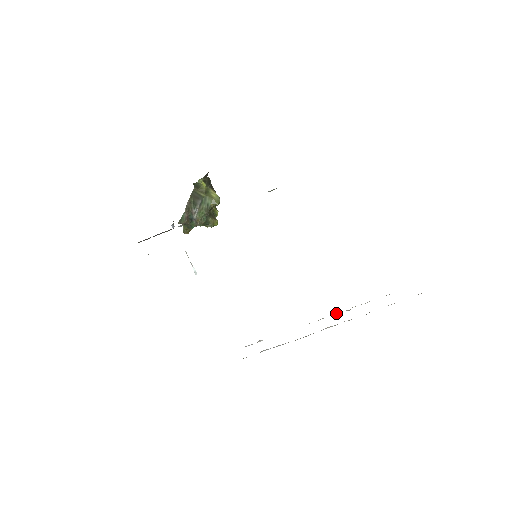
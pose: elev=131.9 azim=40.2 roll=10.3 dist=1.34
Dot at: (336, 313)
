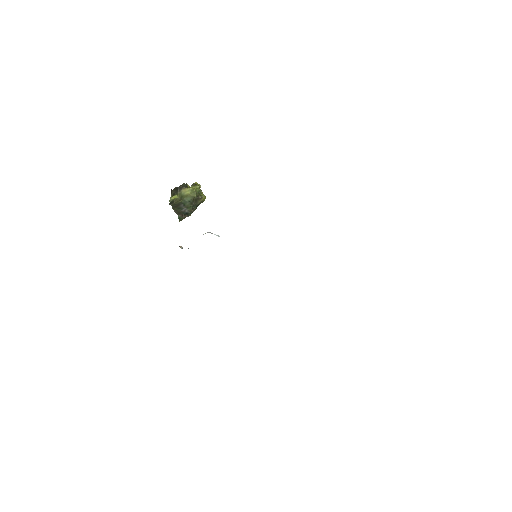
Dot at: occluded
